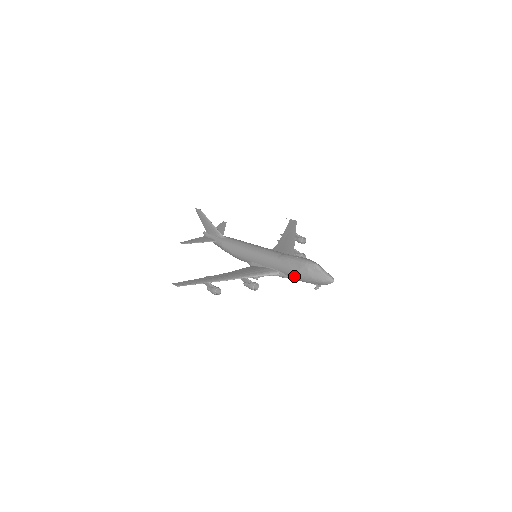
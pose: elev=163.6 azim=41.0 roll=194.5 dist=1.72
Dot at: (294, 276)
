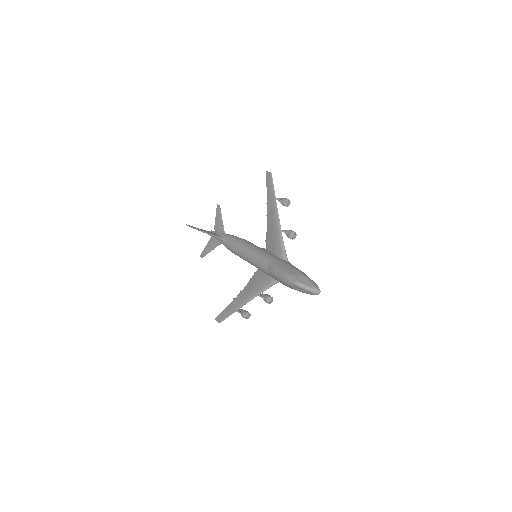
Dot at: occluded
